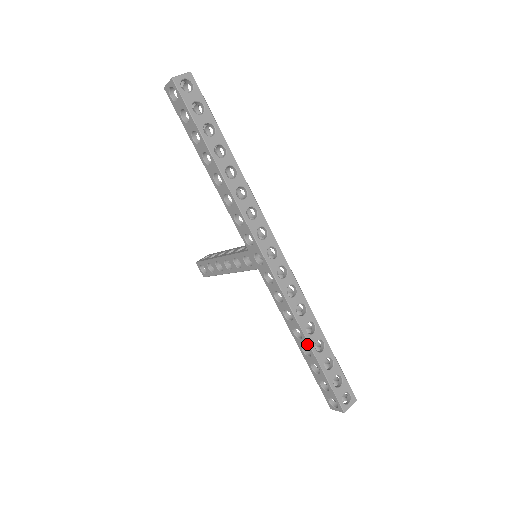
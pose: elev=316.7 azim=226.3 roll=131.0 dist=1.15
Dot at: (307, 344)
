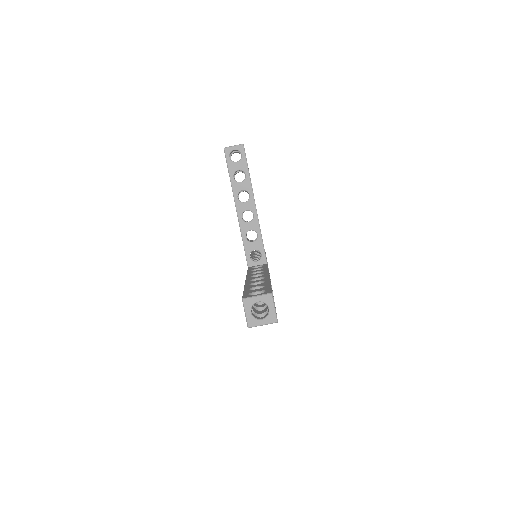
Dot at: occluded
